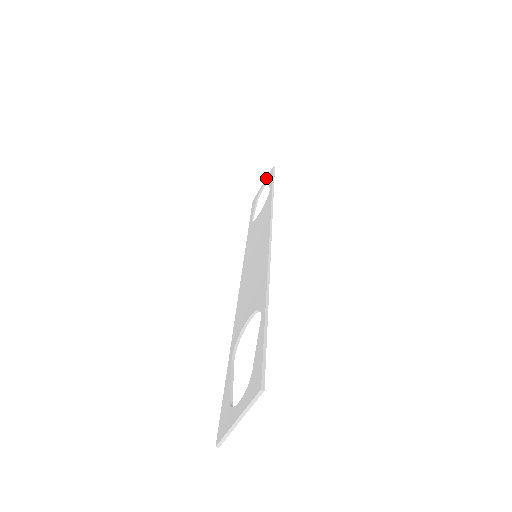
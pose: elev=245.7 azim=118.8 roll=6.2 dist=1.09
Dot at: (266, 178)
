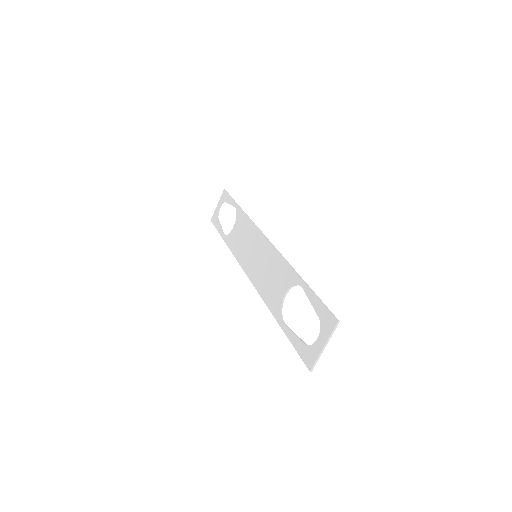
Dot at: (220, 200)
